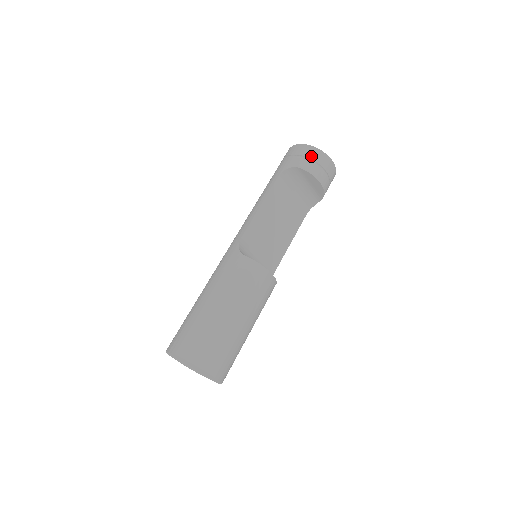
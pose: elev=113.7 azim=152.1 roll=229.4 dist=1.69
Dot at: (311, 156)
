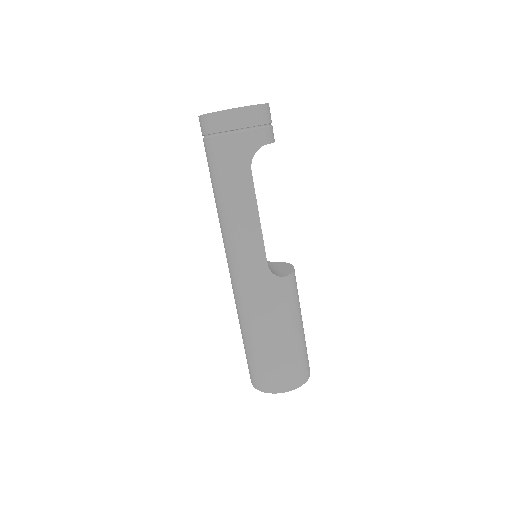
Dot at: (266, 120)
